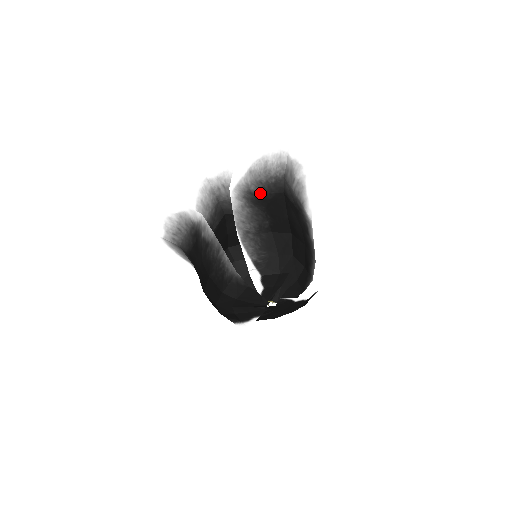
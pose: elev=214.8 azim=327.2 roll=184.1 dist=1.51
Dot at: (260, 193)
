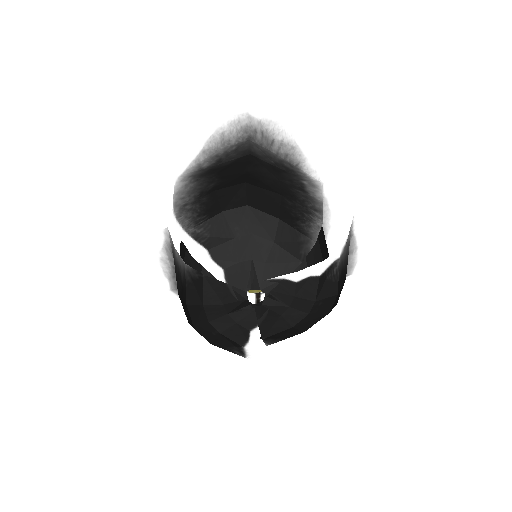
Dot at: (214, 165)
